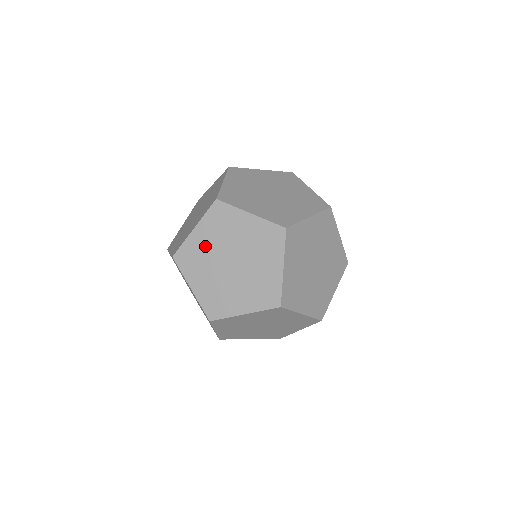
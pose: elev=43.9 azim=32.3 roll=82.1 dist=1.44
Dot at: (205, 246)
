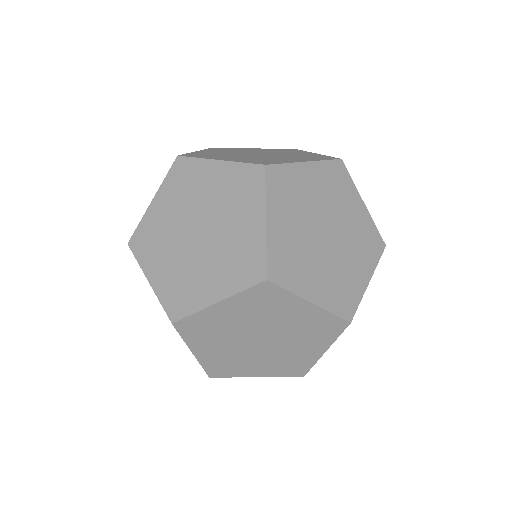
Dot at: (218, 153)
